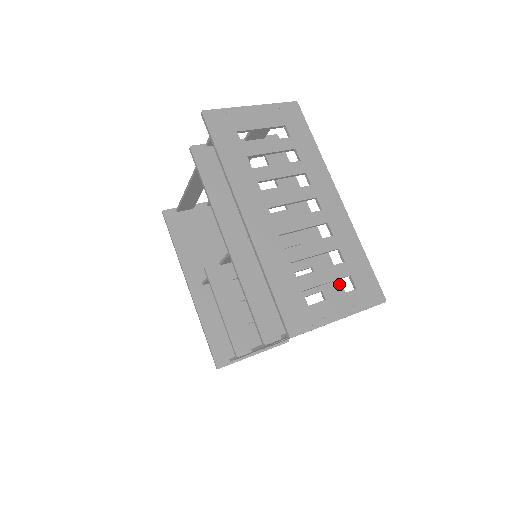
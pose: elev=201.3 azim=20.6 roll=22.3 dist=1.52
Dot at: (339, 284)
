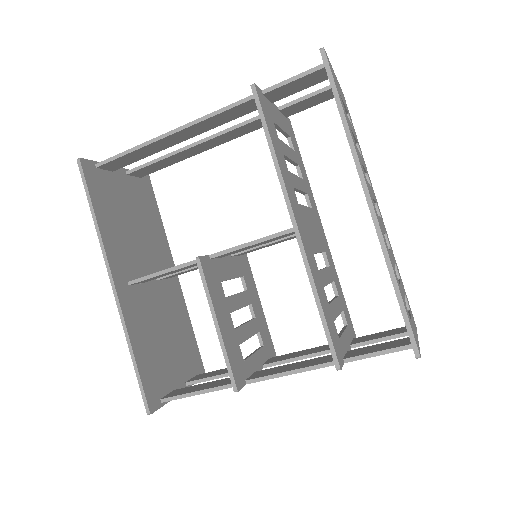
Dot at: (346, 305)
